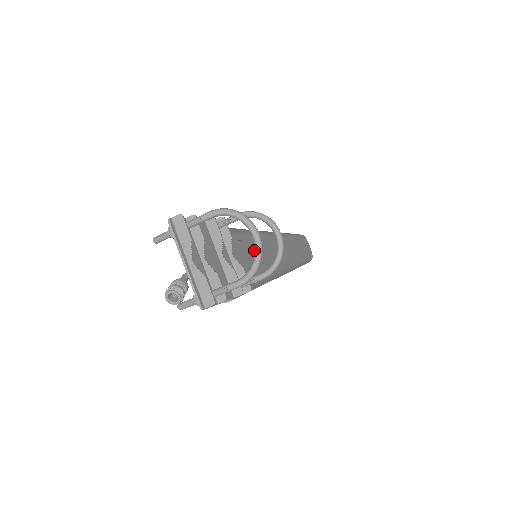
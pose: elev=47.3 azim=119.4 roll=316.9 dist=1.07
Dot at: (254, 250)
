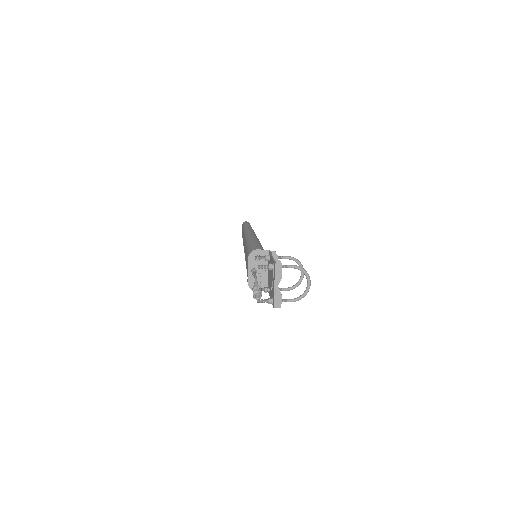
Dot at: occluded
